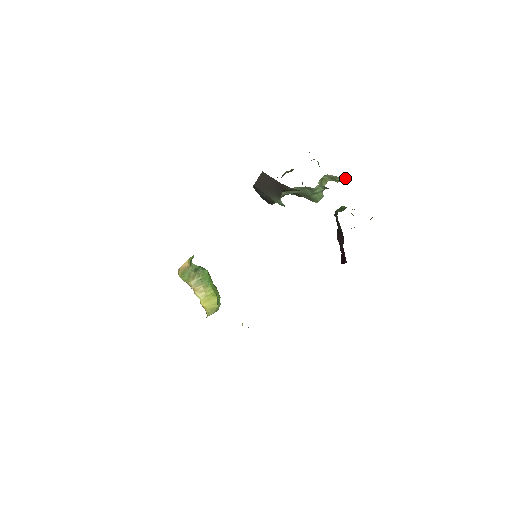
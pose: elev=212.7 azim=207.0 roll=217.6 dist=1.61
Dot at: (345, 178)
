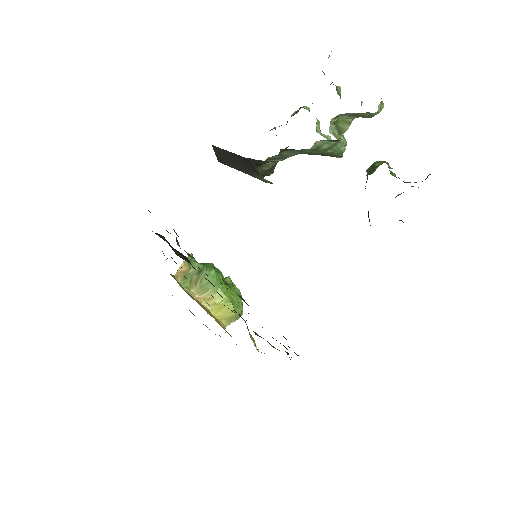
Dot at: (382, 108)
